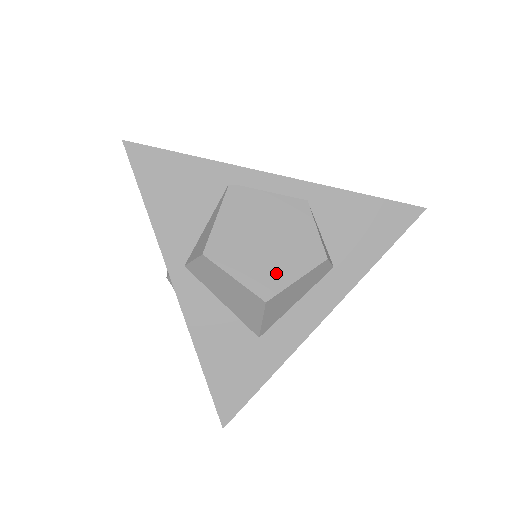
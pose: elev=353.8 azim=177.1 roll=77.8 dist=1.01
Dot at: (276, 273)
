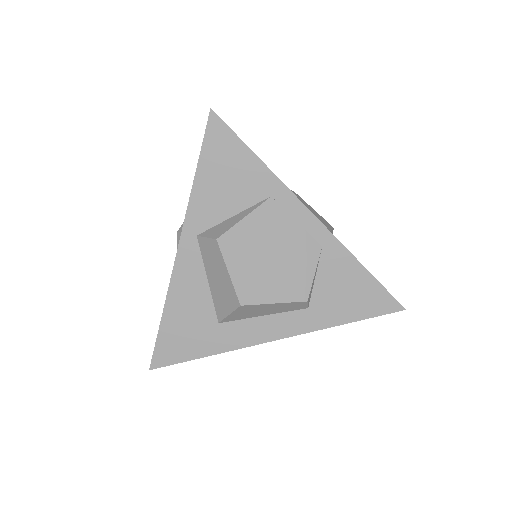
Dot at: (262, 288)
